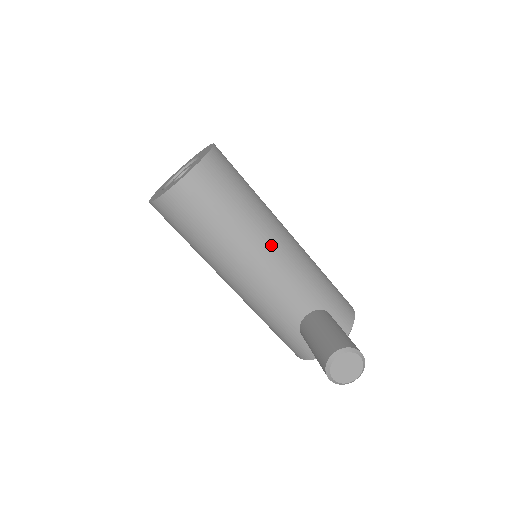
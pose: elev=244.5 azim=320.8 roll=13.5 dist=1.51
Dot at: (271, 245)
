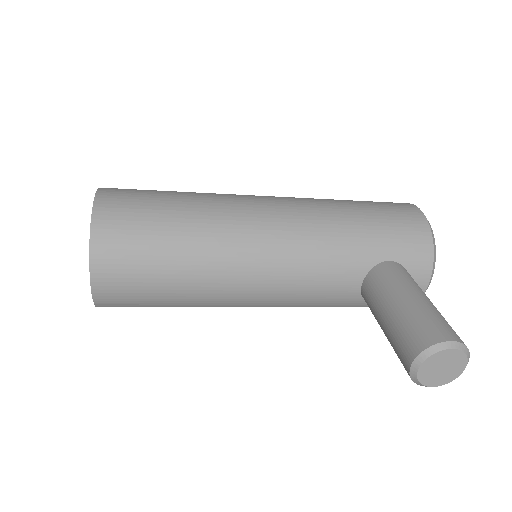
Dot at: (253, 255)
